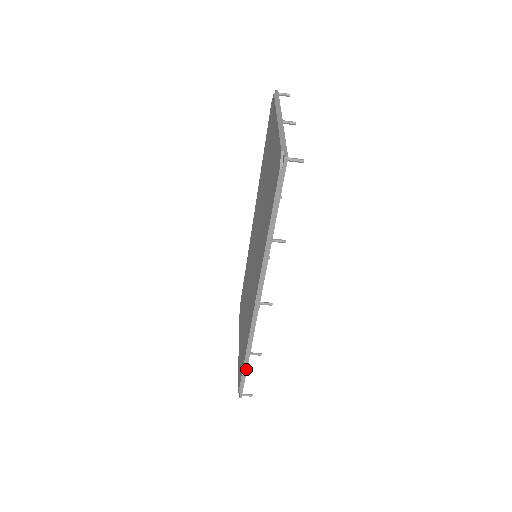
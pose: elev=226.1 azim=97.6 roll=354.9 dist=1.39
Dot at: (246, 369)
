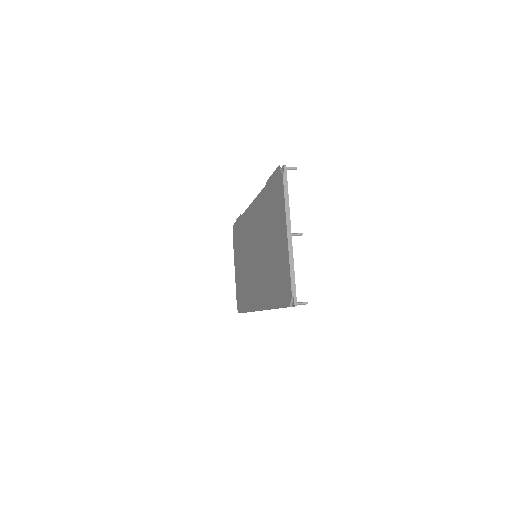
Dot at: occluded
